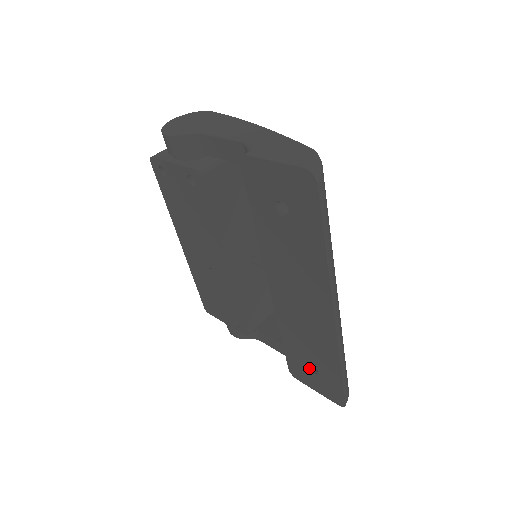
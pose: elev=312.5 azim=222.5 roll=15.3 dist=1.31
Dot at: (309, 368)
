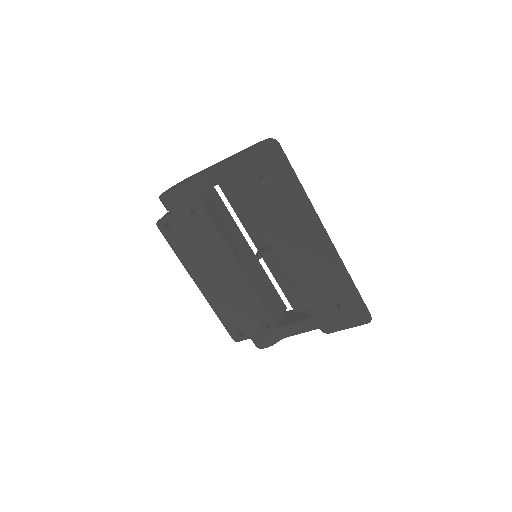
Dot at: (333, 309)
